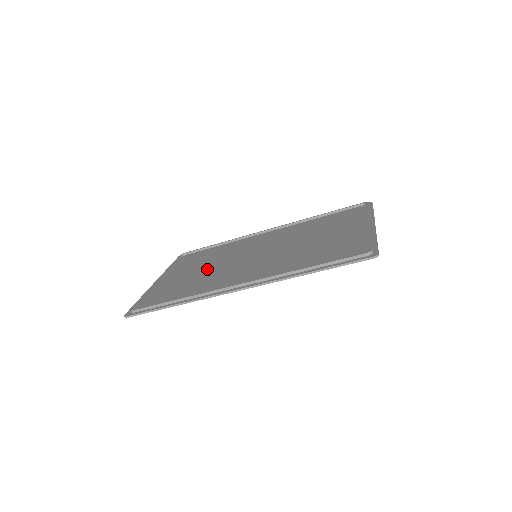
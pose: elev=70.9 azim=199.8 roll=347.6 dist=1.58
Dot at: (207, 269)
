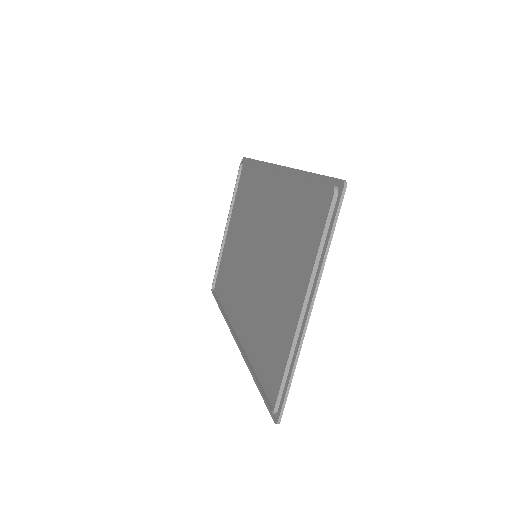
Dot at: (239, 245)
